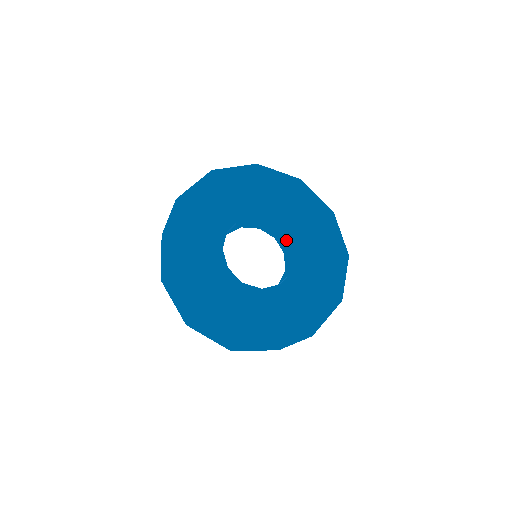
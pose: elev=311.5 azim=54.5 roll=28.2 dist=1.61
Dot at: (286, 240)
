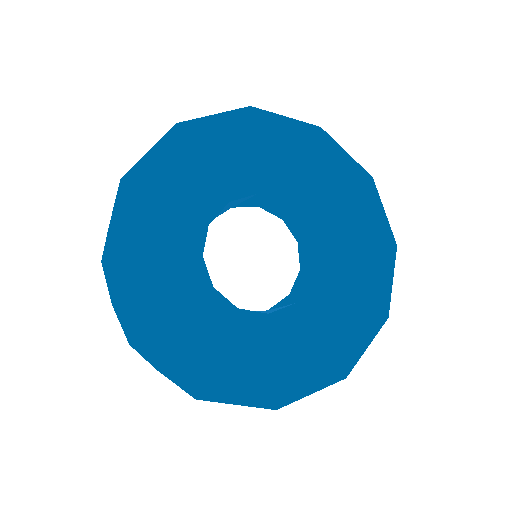
Dot at: (310, 253)
